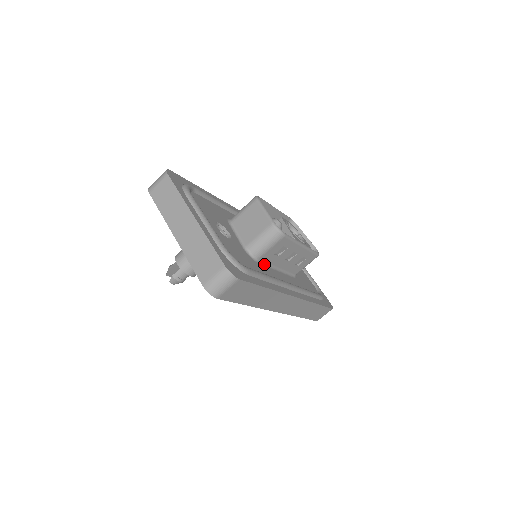
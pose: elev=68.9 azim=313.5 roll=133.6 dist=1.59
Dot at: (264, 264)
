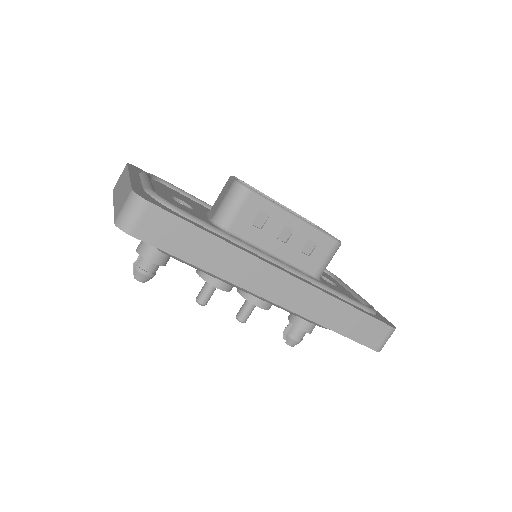
Dot at: (242, 240)
